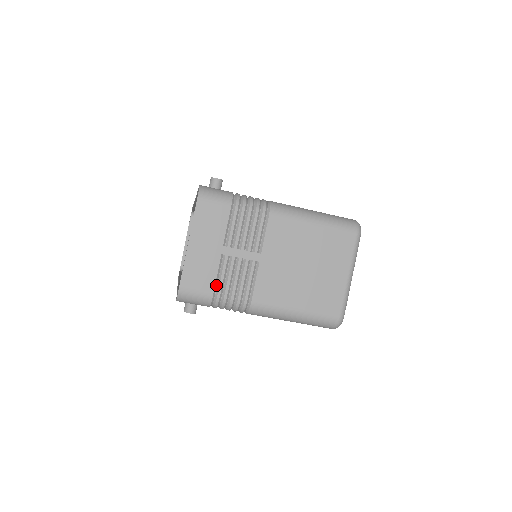
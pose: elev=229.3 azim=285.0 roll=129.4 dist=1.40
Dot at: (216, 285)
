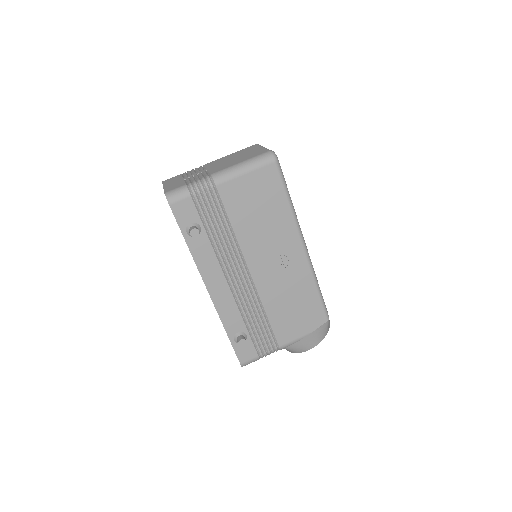
Dot at: occluded
